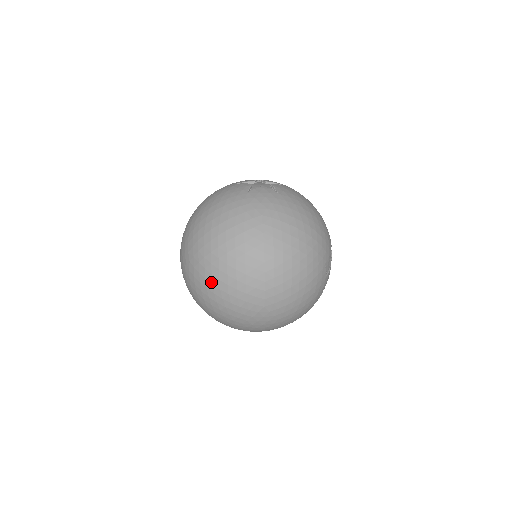
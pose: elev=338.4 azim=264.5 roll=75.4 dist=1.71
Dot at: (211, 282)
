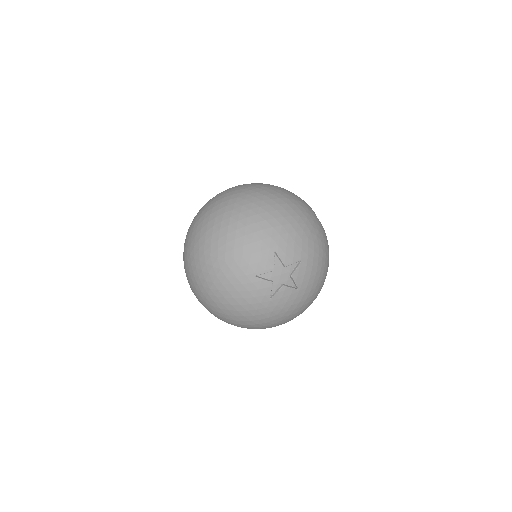
Dot at: occluded
